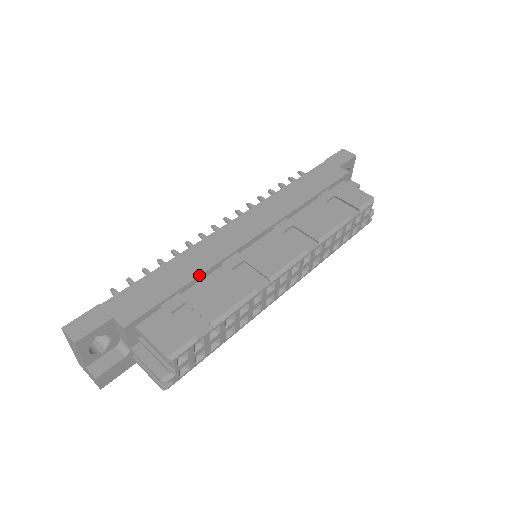
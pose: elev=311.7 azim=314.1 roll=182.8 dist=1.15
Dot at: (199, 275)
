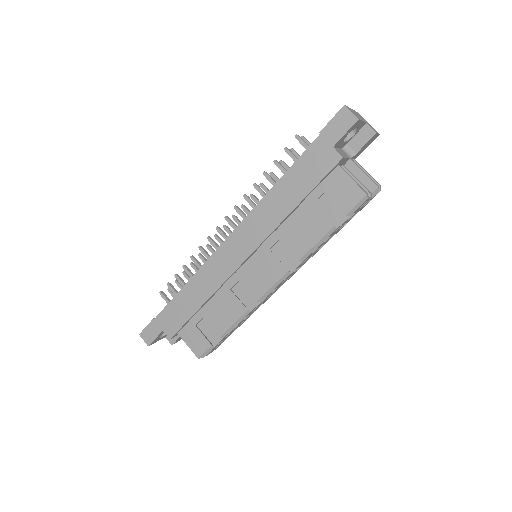
Dot at: (206, 300)
